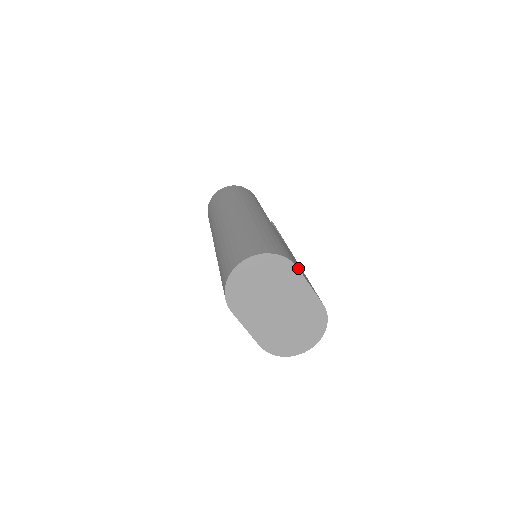
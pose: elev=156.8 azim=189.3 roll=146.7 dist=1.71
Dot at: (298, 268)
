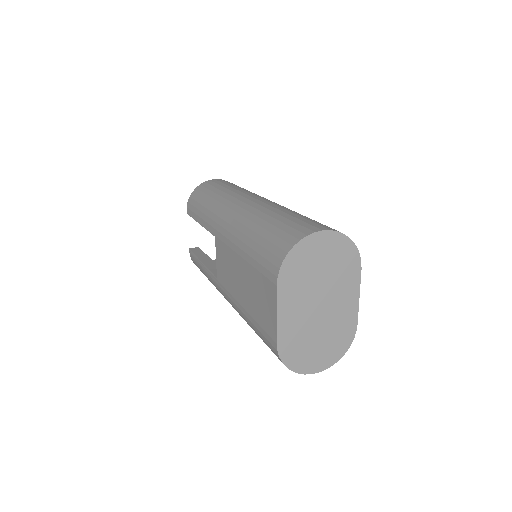
Dot at: (360, 270)
